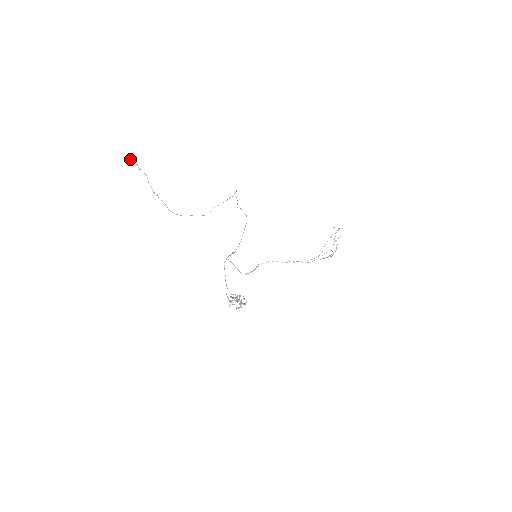
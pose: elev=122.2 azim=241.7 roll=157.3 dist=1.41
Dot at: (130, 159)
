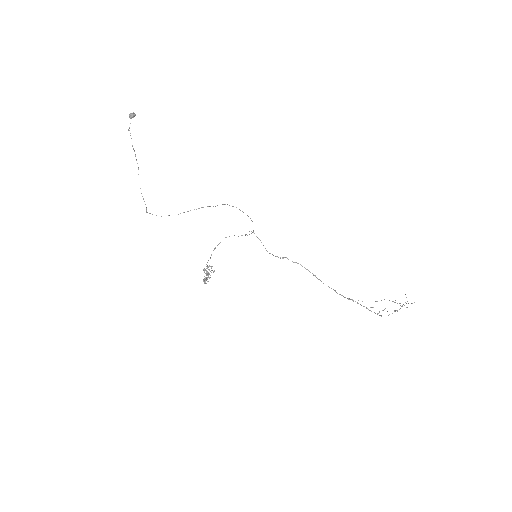
Dot at: (131, 113)
